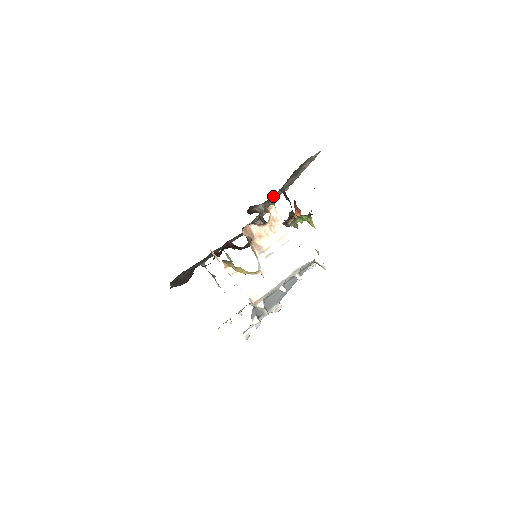
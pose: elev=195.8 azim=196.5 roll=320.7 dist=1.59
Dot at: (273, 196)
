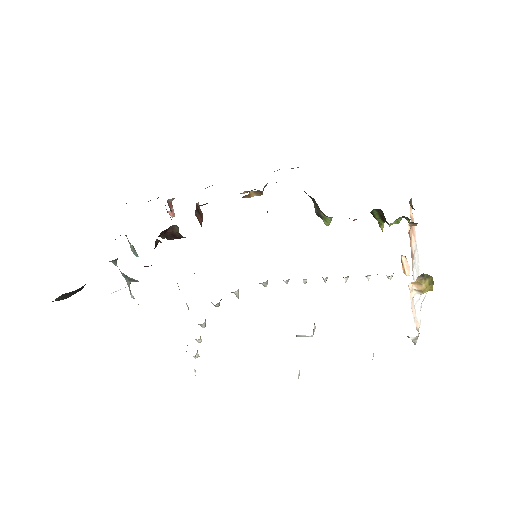
Dot at: occluded
